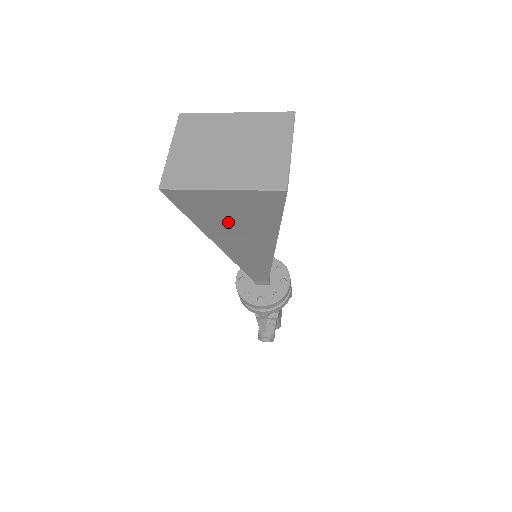
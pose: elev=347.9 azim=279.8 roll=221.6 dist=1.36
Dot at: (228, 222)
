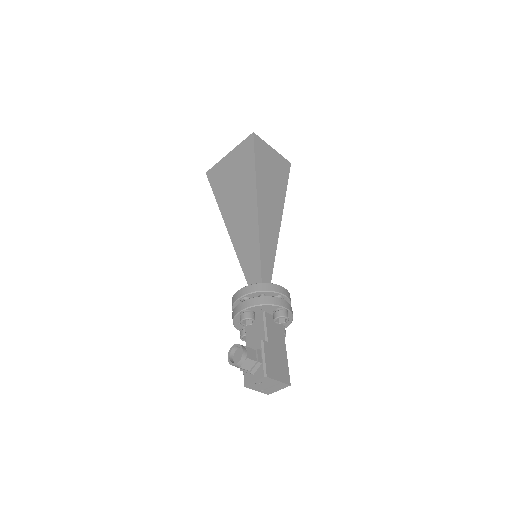
Dot at: (231, 186)
